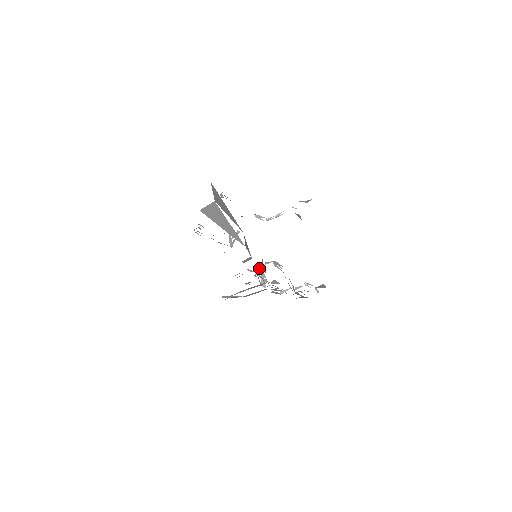
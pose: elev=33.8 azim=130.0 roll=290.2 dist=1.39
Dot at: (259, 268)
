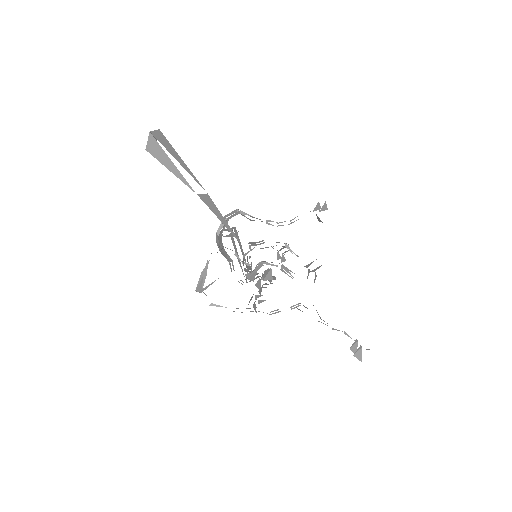
Dot at: occluded
